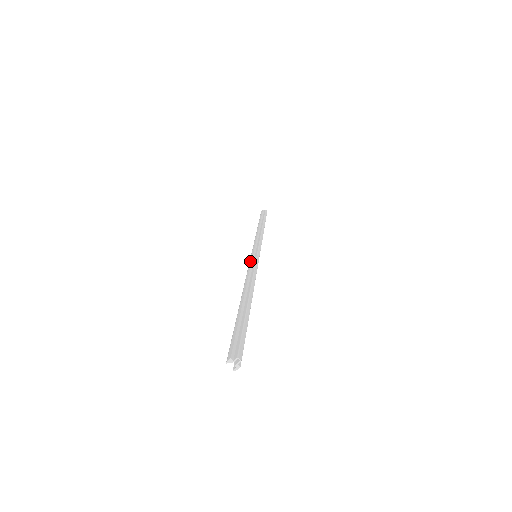
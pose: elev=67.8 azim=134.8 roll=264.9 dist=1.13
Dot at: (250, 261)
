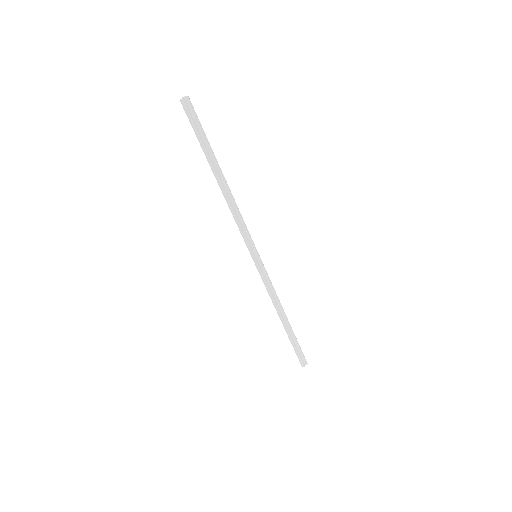
Dot at: (260, 273)
